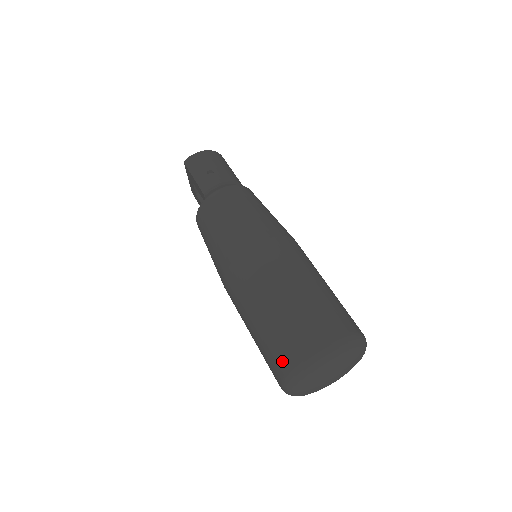
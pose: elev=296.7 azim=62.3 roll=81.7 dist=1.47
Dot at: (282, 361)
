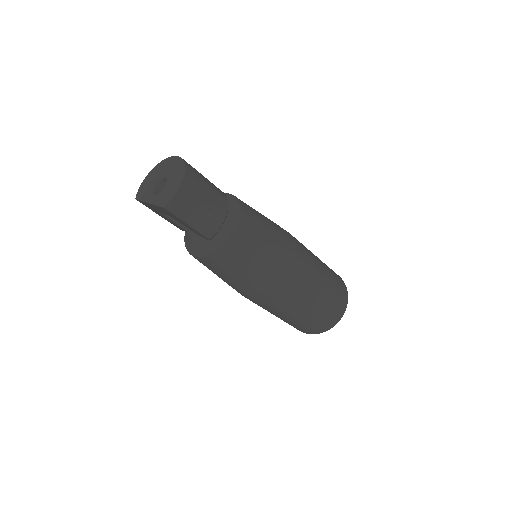
Dot at: (315, 330)
